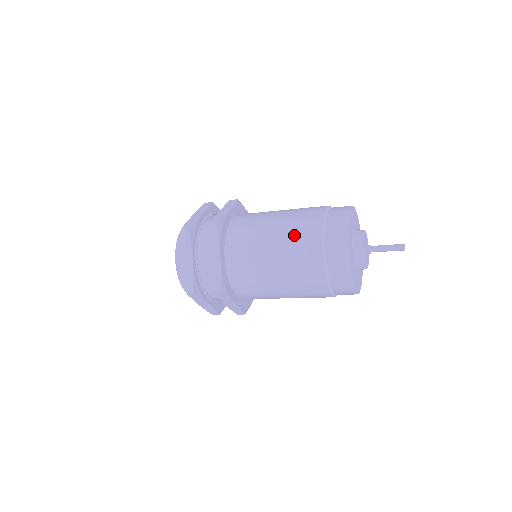
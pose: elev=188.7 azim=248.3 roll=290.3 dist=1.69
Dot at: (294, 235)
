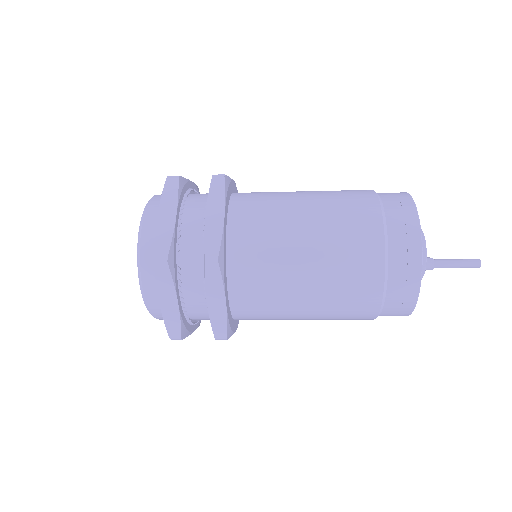
Dot at: (341, 267)
